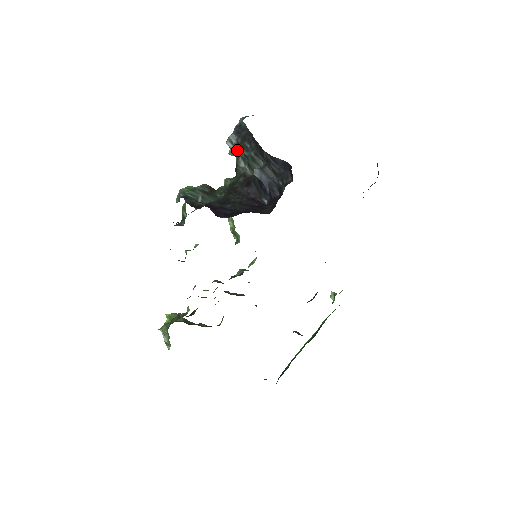
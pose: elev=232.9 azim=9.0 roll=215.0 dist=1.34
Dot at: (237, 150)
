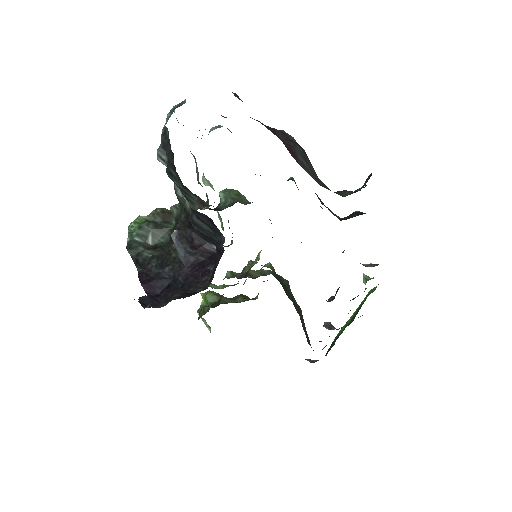
Dot at: occluded
